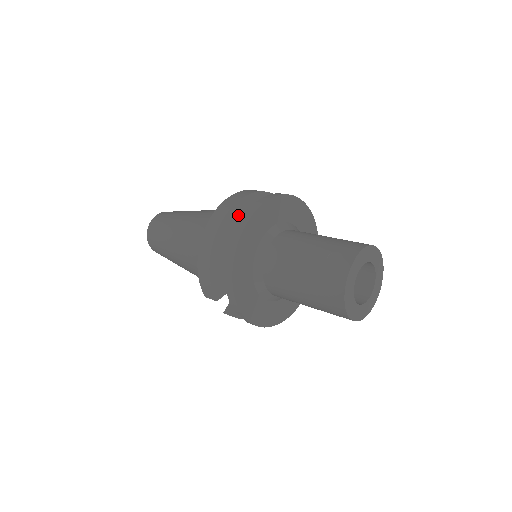
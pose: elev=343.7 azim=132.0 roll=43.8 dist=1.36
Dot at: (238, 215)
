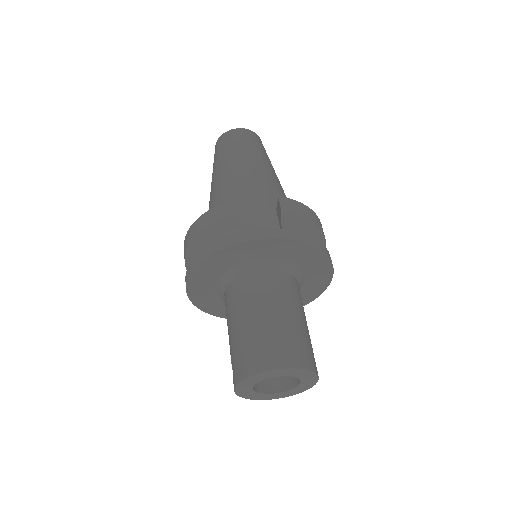
Dot at: occluded
